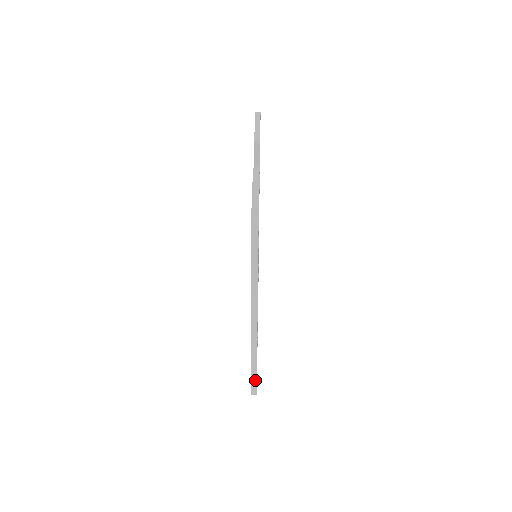
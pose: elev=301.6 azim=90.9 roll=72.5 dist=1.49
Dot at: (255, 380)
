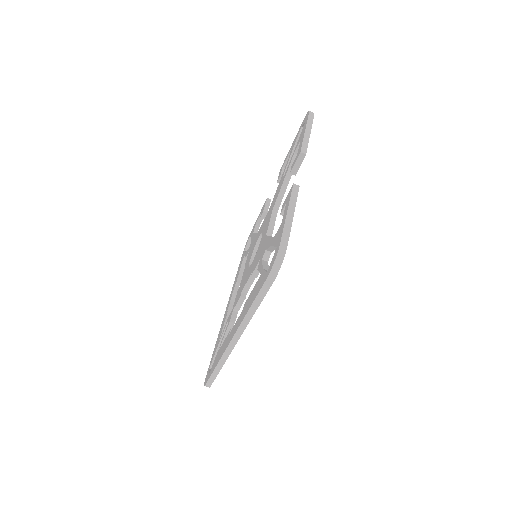
Dot at: (214, 377)
